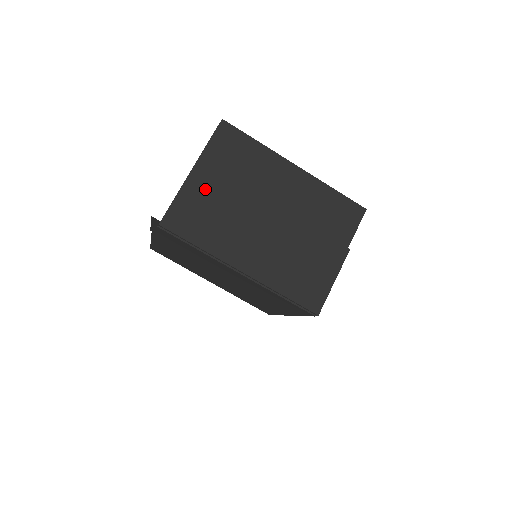
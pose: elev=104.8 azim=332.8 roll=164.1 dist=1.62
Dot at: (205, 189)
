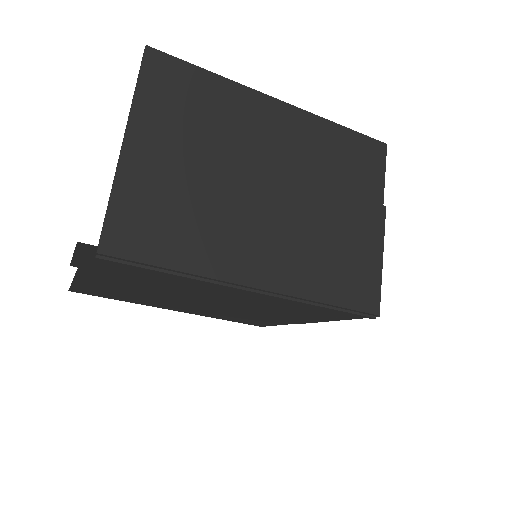
Dot at: (157, 169)
